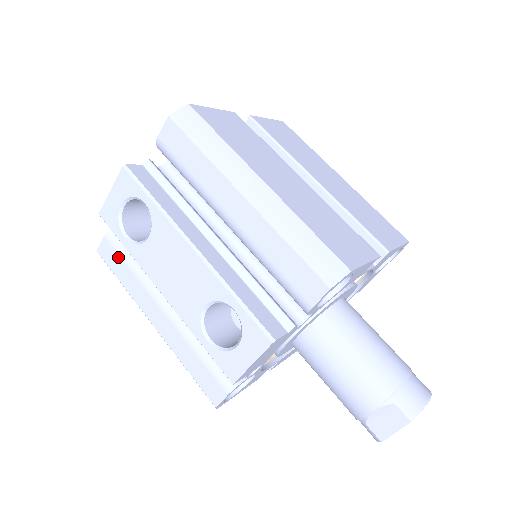
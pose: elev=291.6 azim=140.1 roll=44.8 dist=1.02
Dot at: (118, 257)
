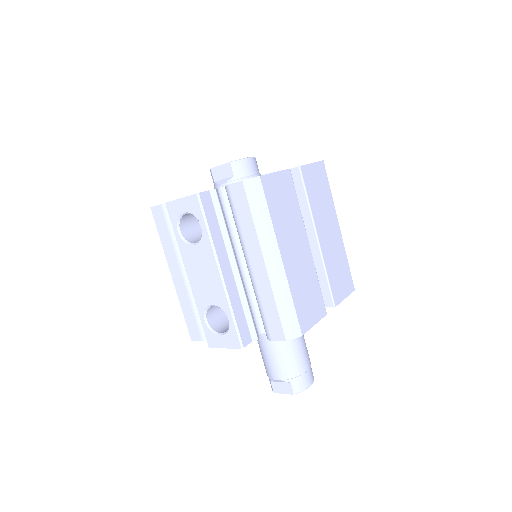
Dot at: (165, 224)
